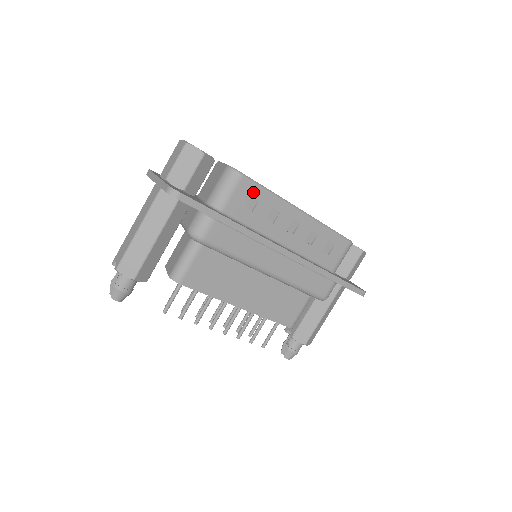
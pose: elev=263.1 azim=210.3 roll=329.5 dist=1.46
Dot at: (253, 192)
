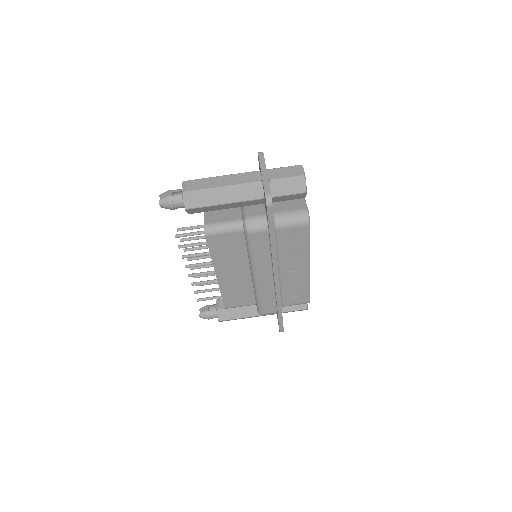
Dot at: (302, 236)
